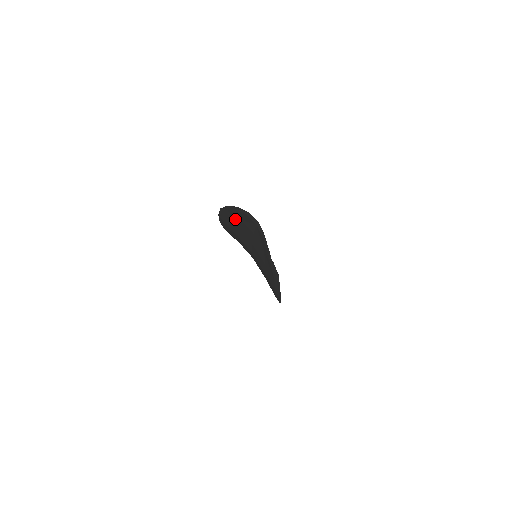
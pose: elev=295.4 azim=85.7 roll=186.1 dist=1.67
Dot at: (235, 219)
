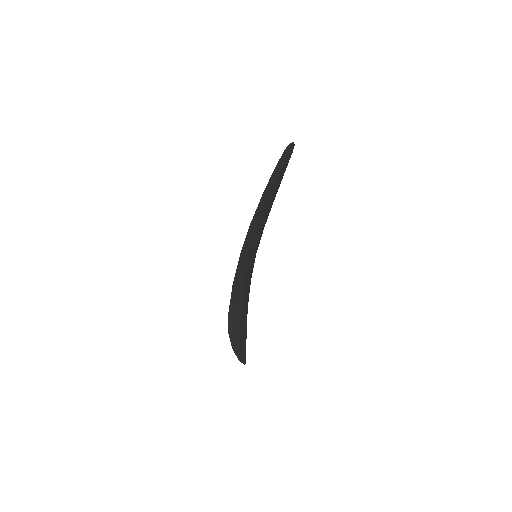
Dot at: occluded
